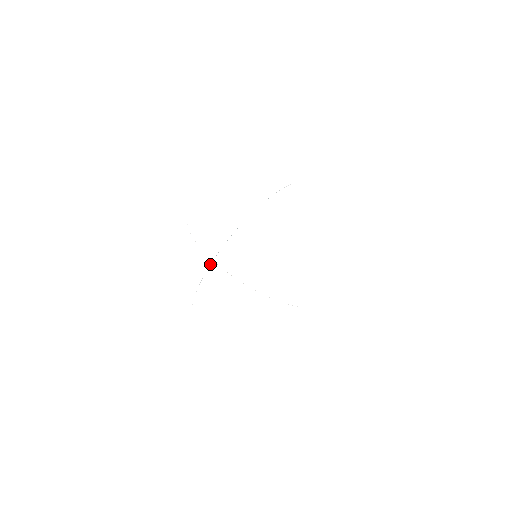
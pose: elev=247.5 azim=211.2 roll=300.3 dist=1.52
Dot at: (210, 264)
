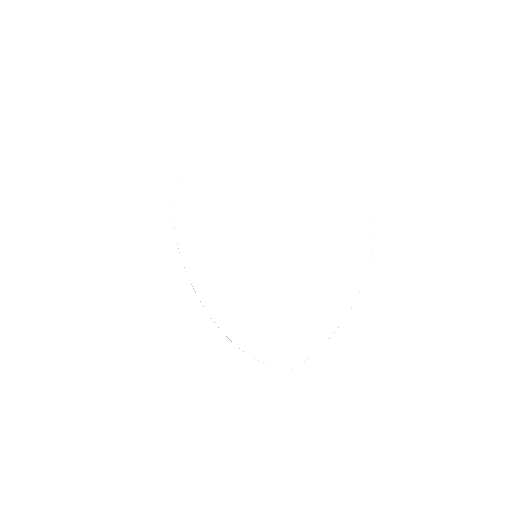
Dot at: occluded
